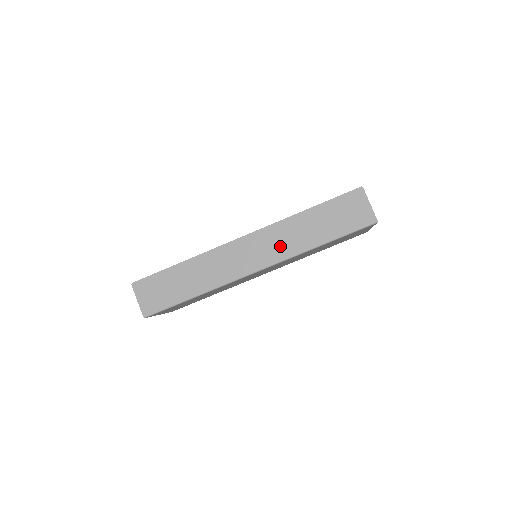
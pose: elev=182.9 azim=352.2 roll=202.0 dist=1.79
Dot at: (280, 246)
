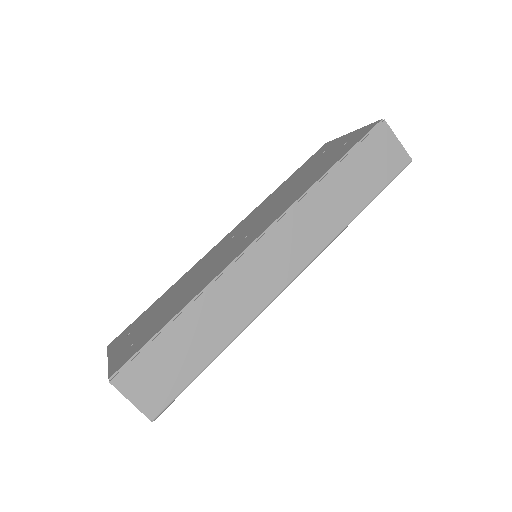
Dot at: (313, 232)
